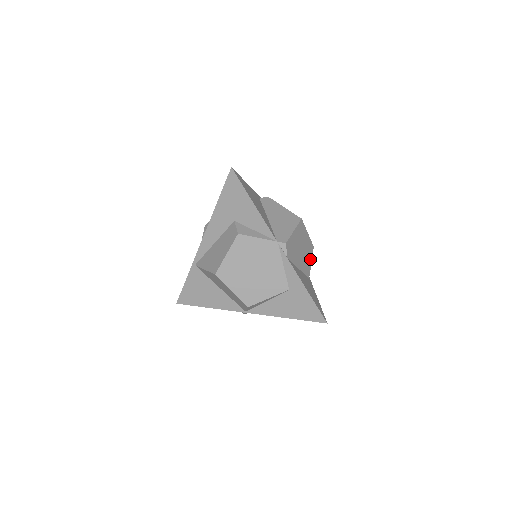
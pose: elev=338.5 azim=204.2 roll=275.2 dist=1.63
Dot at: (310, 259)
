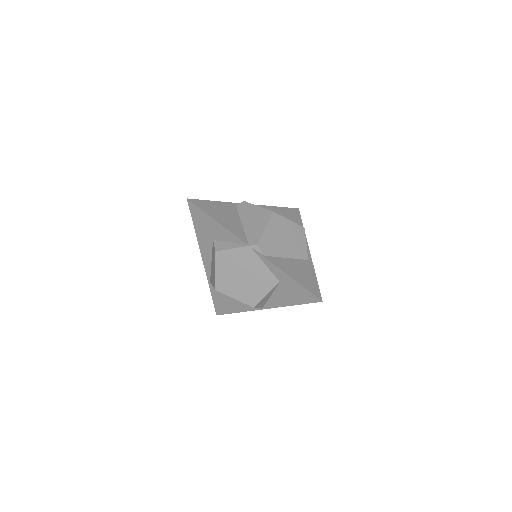
Dot at: (303, 241)
